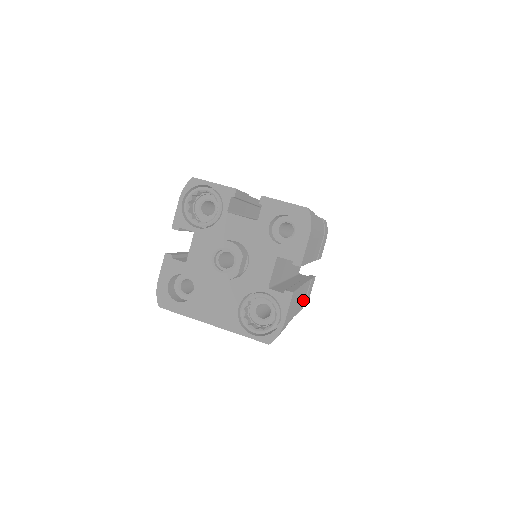
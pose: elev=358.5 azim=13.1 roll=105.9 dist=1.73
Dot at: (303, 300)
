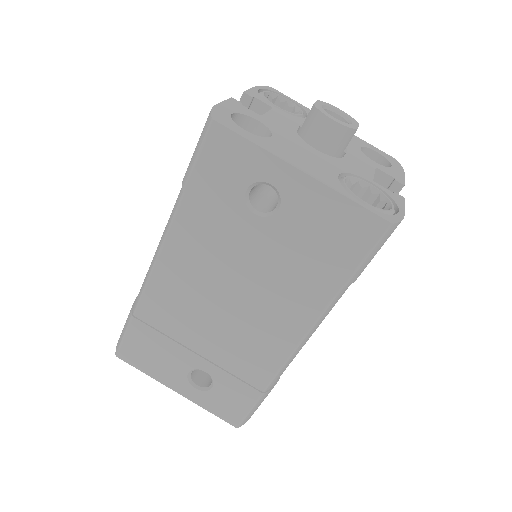
Dot at: occluded
